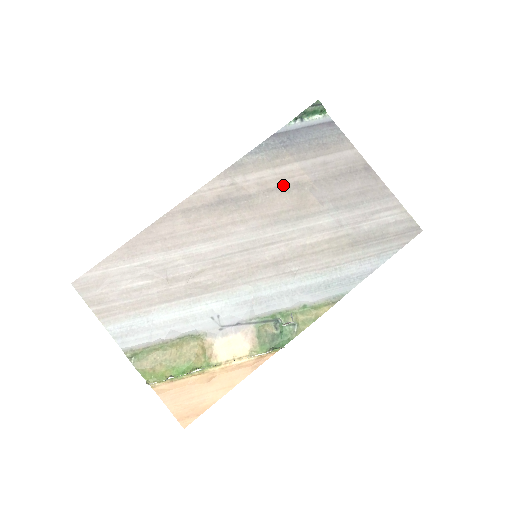
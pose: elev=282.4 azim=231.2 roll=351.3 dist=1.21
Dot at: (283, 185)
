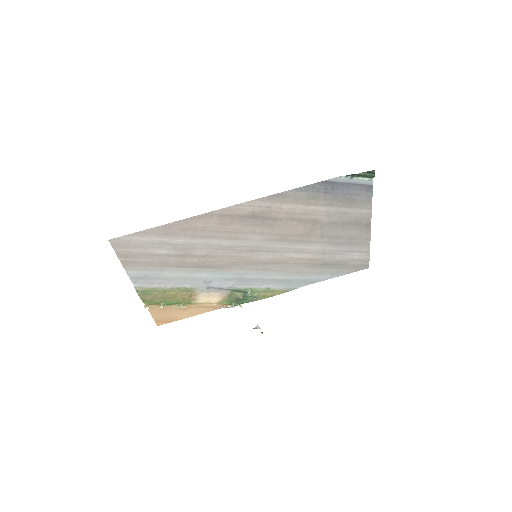
Dot at: (305, 218)
